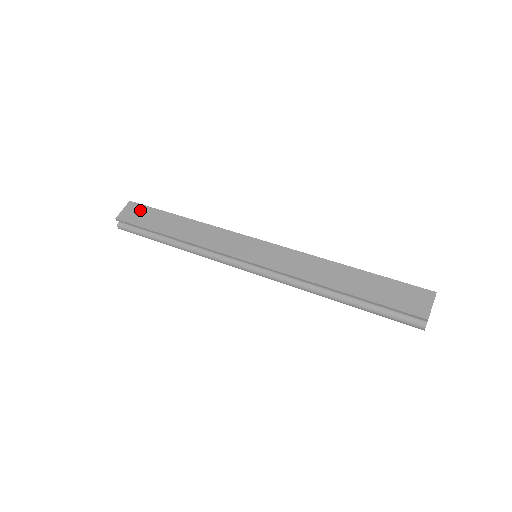
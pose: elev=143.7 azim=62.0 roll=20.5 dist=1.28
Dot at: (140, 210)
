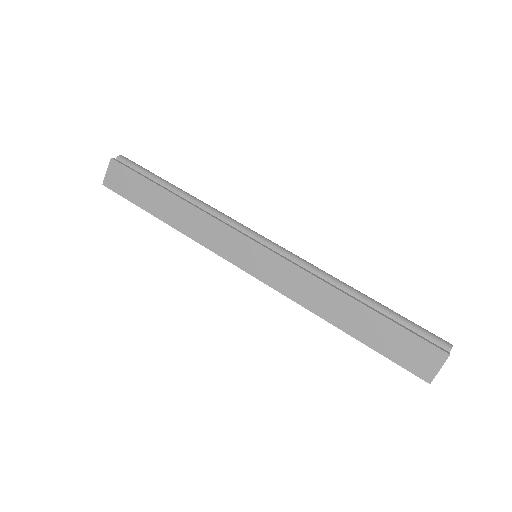
Dot at: (125, 175)
